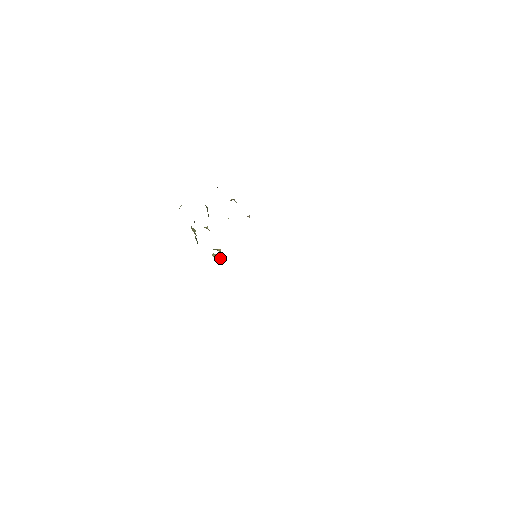
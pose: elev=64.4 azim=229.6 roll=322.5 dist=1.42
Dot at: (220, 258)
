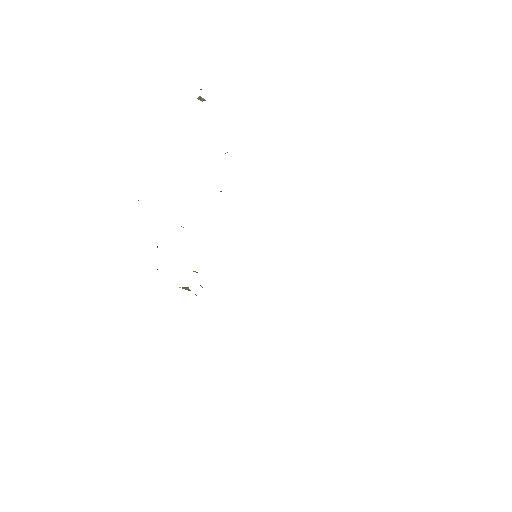
Dot at: occluded
